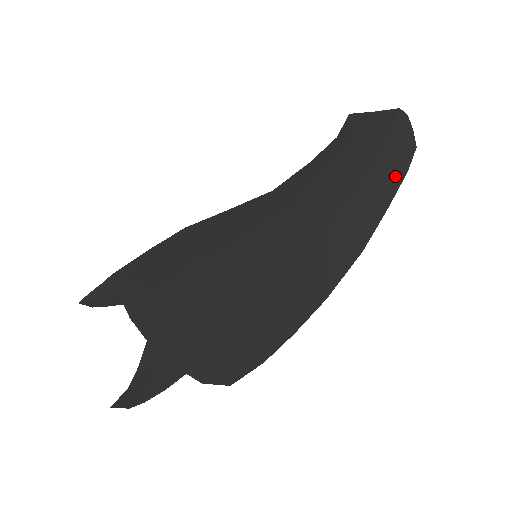
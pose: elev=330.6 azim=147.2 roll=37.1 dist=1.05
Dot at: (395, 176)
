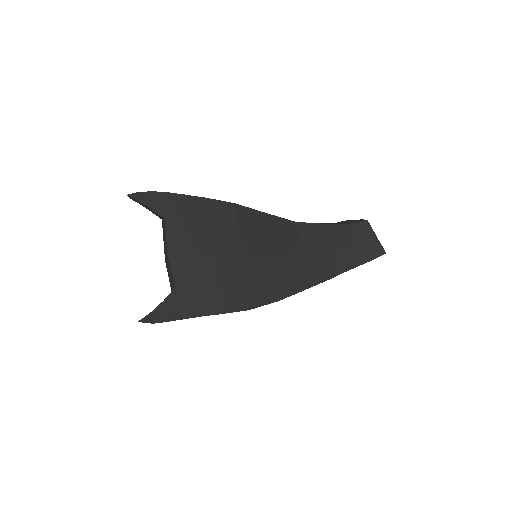
Dot at: occluded
